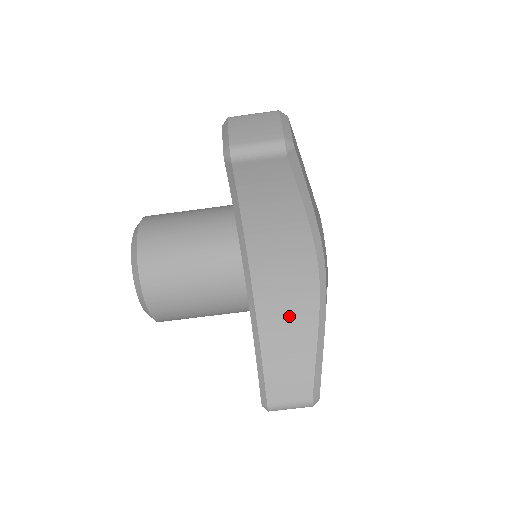
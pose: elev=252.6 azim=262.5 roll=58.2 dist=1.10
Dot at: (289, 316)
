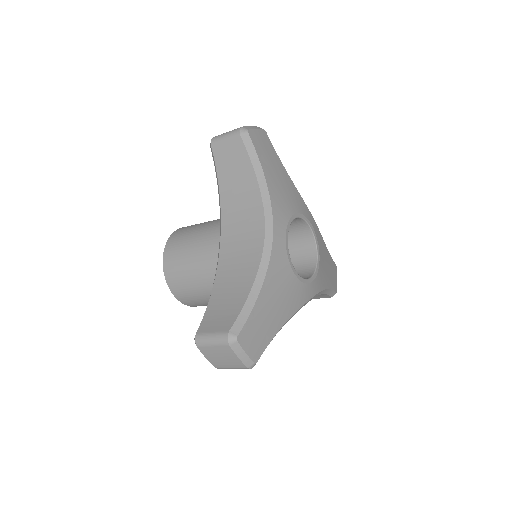
Dot at: occluded
